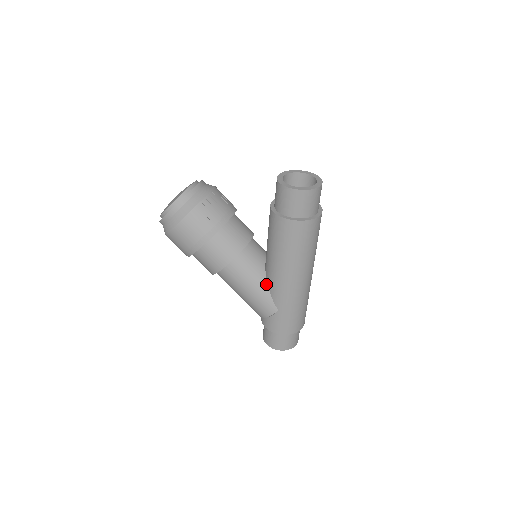
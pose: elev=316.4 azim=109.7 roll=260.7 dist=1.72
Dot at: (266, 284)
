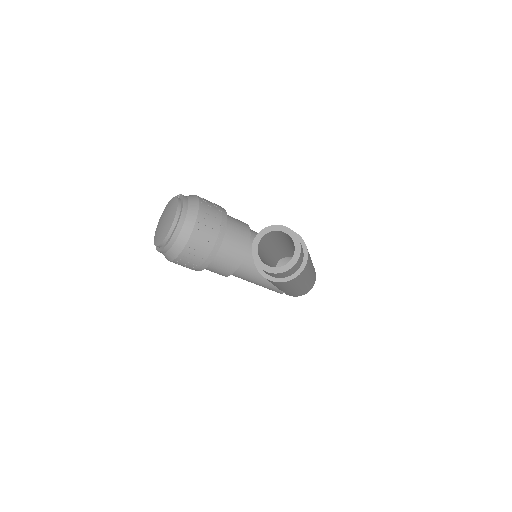
Dot at: occluded
